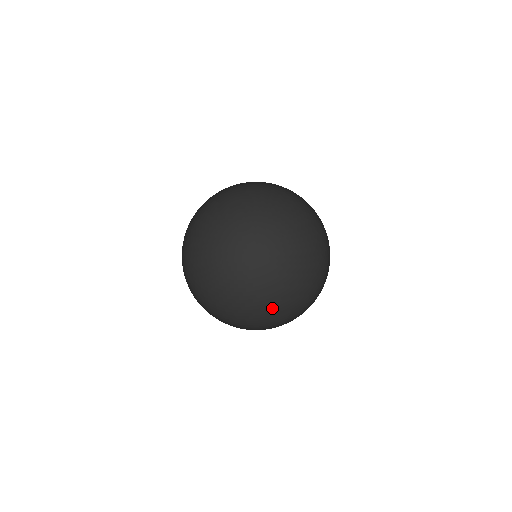
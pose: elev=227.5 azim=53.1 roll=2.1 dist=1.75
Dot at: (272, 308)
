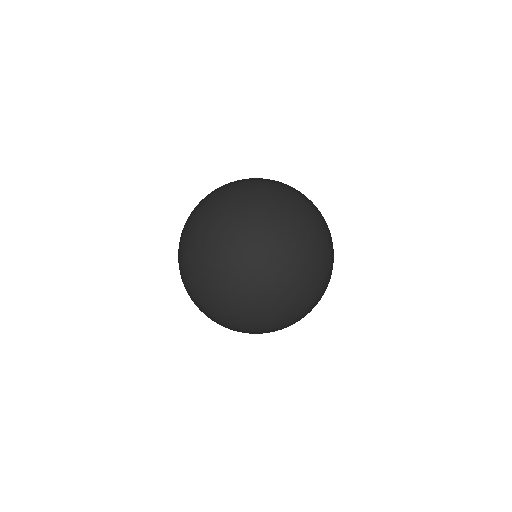
Dot at: (232, 328)
